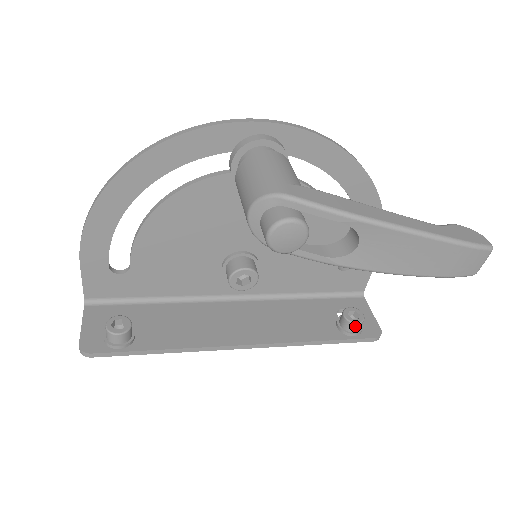
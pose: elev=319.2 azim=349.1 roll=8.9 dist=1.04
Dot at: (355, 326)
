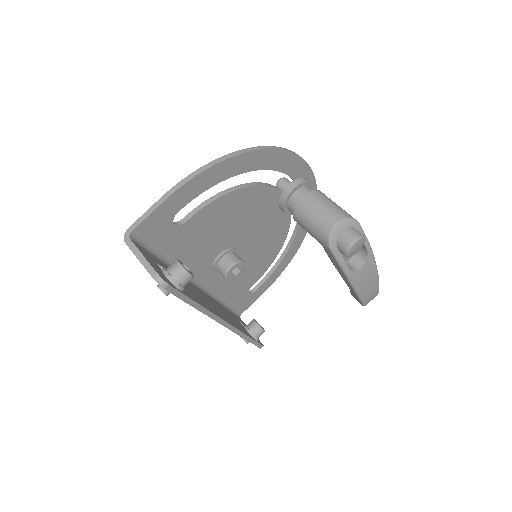
Dot at: (262, 333)
